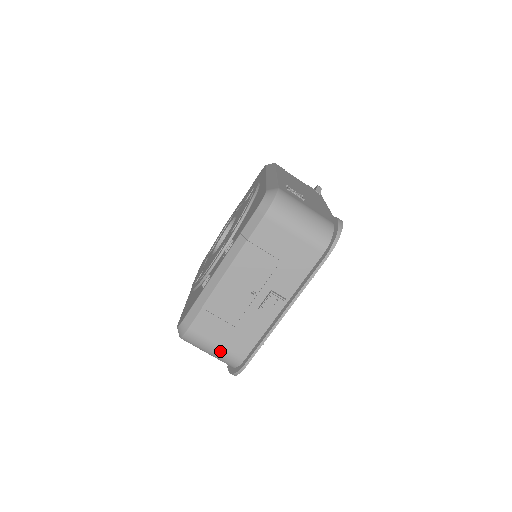
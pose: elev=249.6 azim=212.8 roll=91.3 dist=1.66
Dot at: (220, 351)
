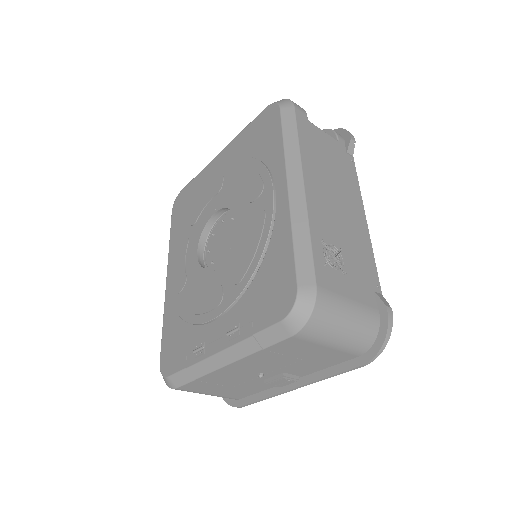
Dot at: (213, 395)
